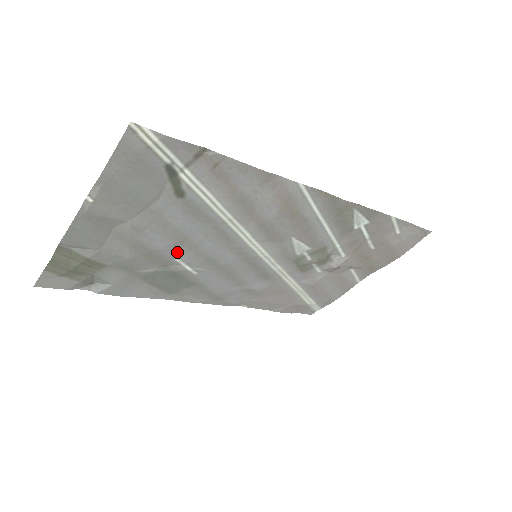
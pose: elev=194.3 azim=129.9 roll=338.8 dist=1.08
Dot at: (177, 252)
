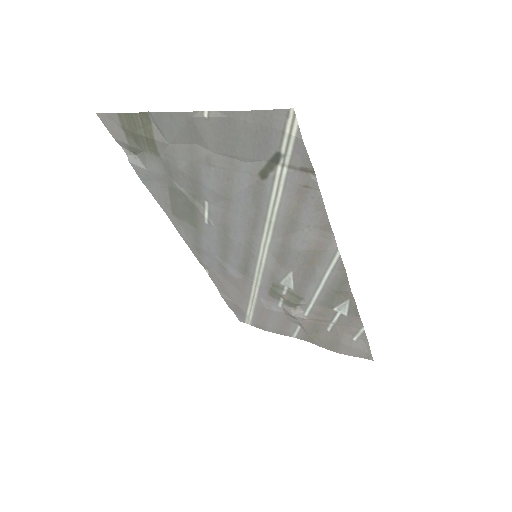
Dot at: (213, 200)
